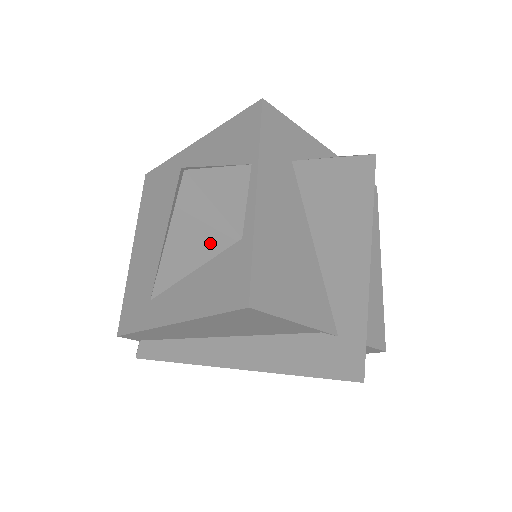
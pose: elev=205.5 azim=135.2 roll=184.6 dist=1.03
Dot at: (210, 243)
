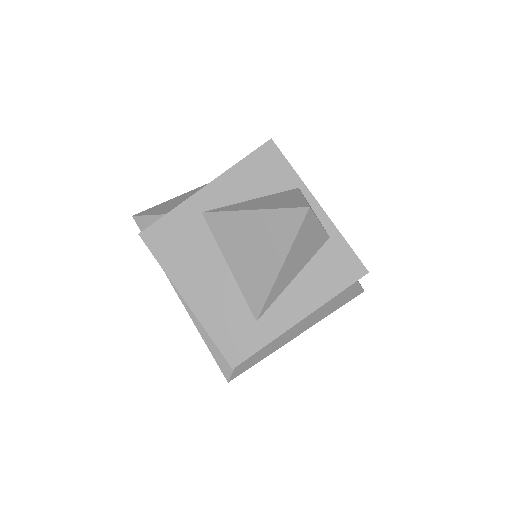
Dot at: (311, 251)
